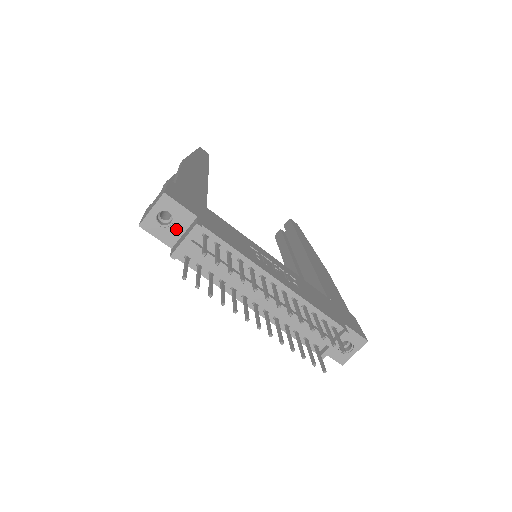
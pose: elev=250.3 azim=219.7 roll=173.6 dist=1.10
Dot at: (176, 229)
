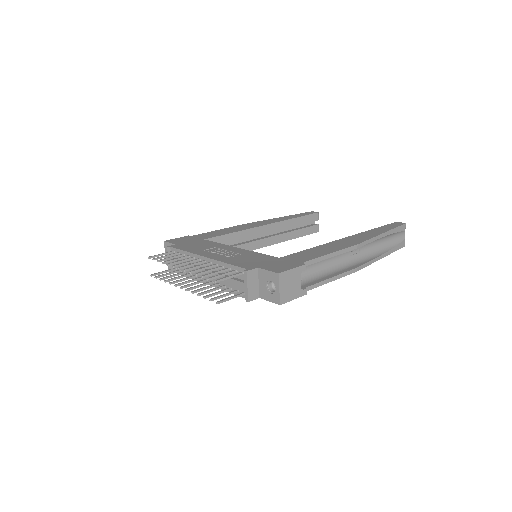
Dot at: occluded
